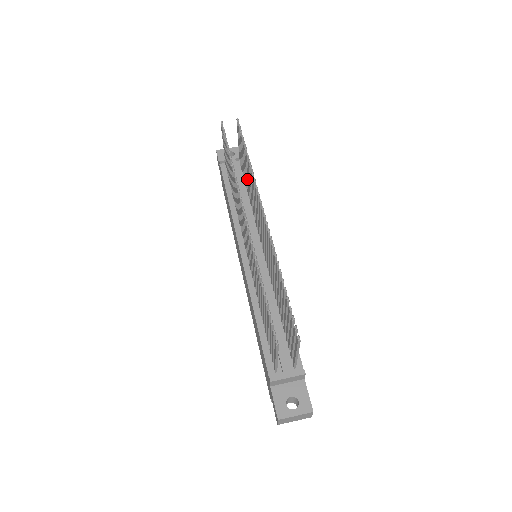
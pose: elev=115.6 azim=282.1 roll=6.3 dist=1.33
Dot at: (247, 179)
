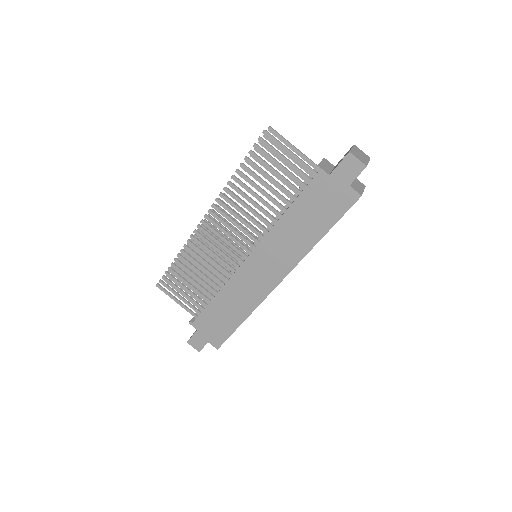
Dot at: (205, 279)
